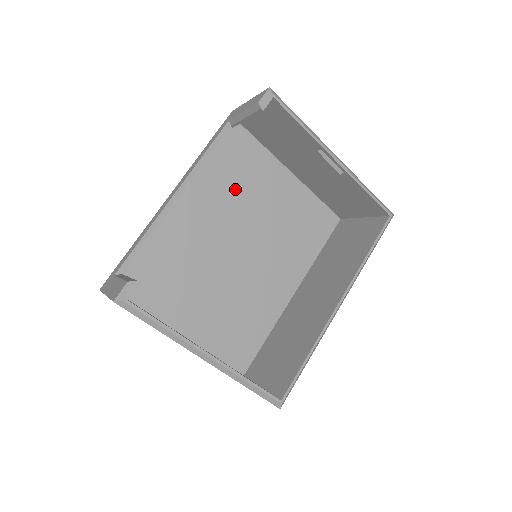
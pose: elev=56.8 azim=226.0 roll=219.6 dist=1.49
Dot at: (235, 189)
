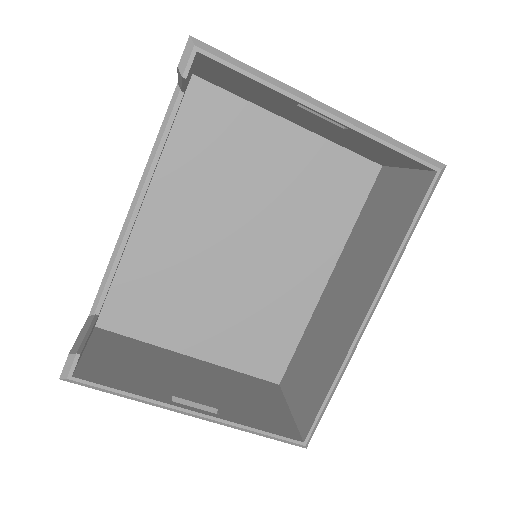
Dot at: (215, 171)
